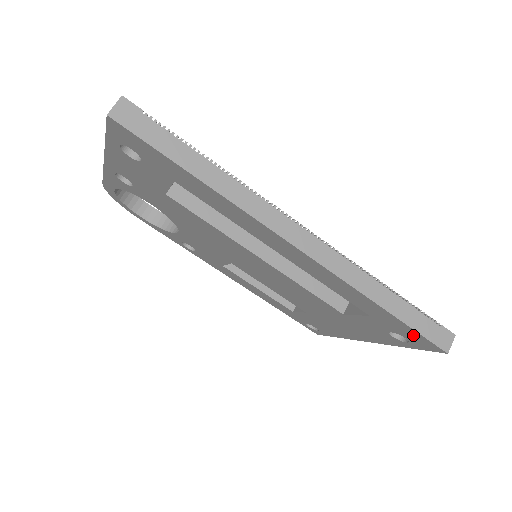
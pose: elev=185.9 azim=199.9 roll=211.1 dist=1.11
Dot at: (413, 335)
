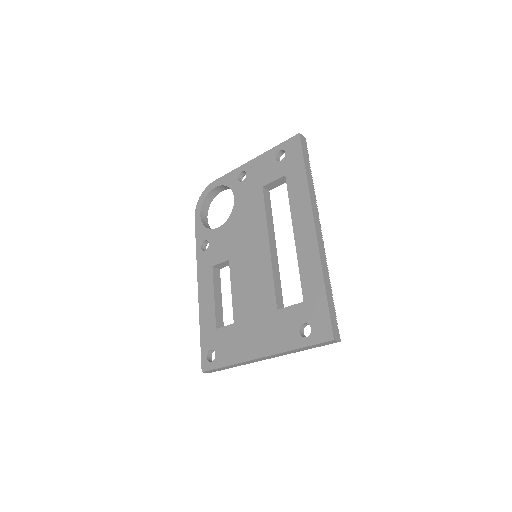
Dot at: (322, 319)
